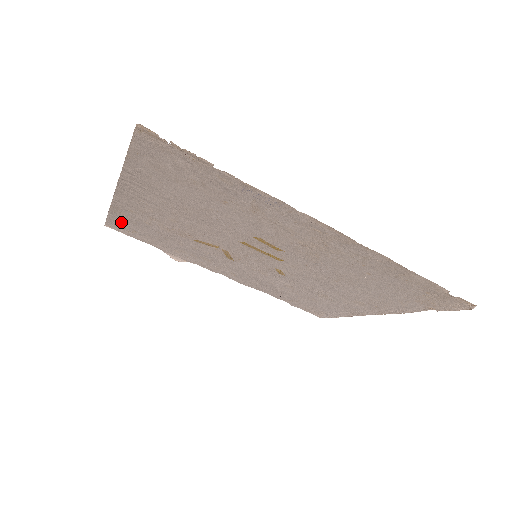
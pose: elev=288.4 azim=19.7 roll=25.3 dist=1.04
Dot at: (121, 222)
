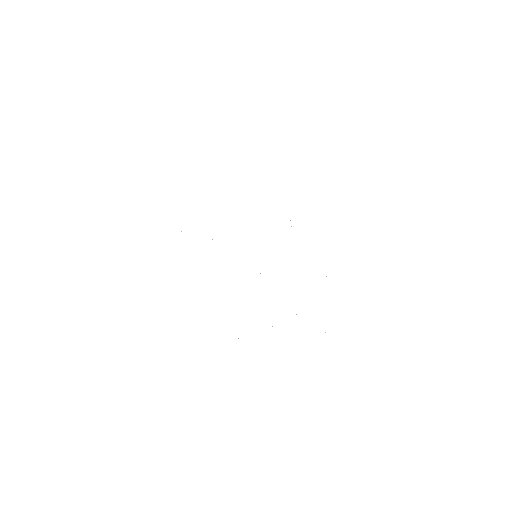
Dot at: occluded
